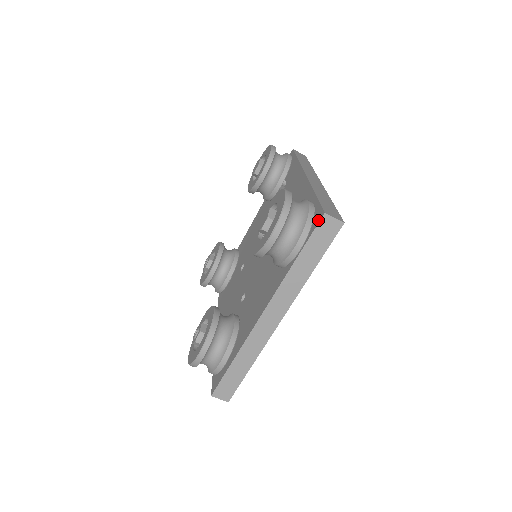
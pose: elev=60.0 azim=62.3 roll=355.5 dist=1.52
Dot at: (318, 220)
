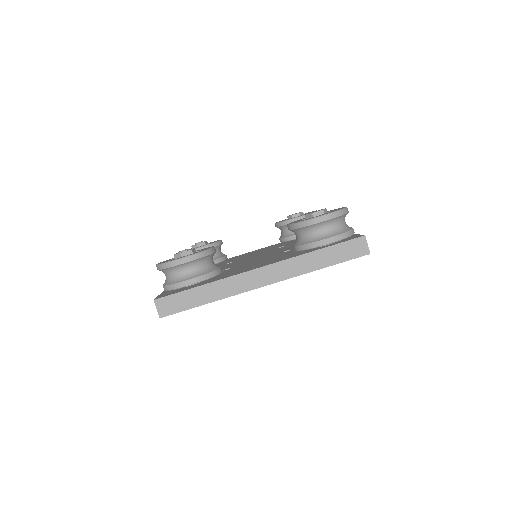
Dot at: (356, 237)
